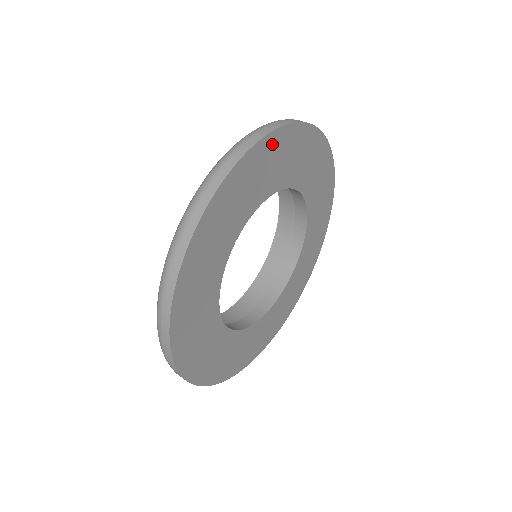
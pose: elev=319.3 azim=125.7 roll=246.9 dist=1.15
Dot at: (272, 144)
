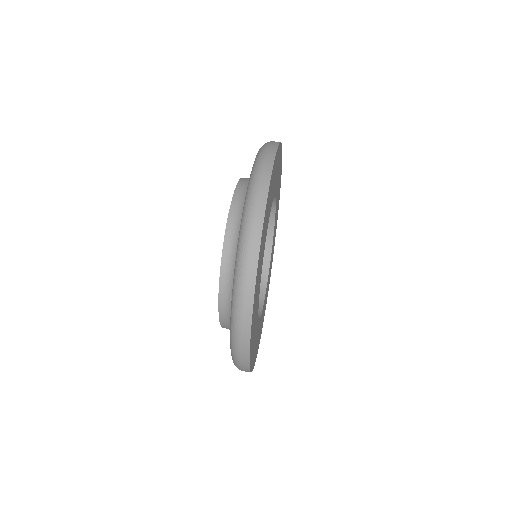
Dot at: (270, 184)
